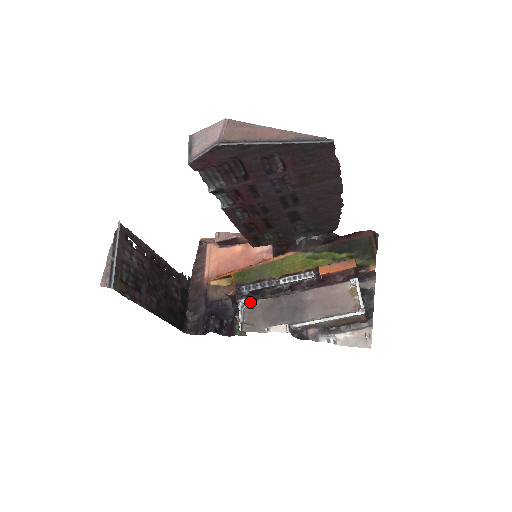
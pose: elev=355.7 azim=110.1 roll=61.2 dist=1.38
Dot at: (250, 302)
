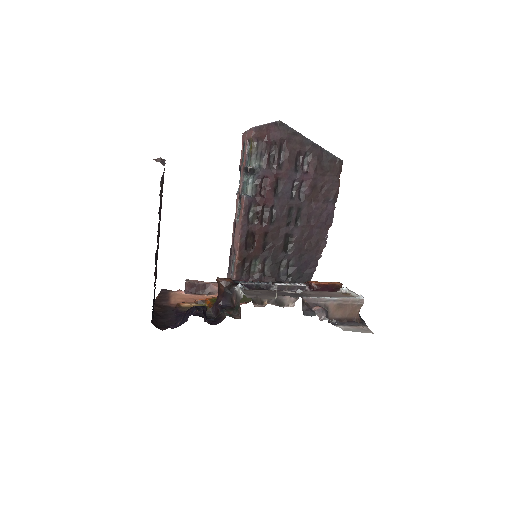
Dot at: (247, 289)
